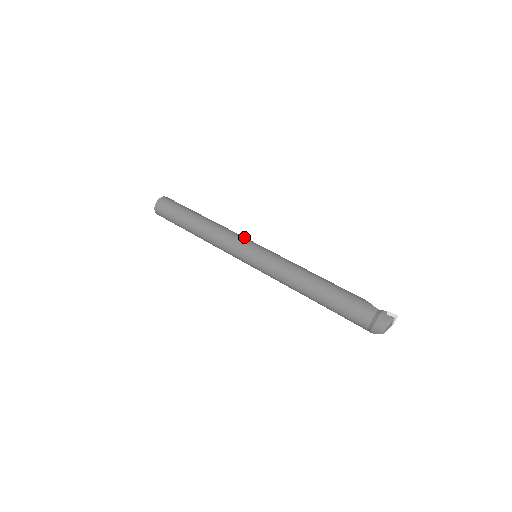
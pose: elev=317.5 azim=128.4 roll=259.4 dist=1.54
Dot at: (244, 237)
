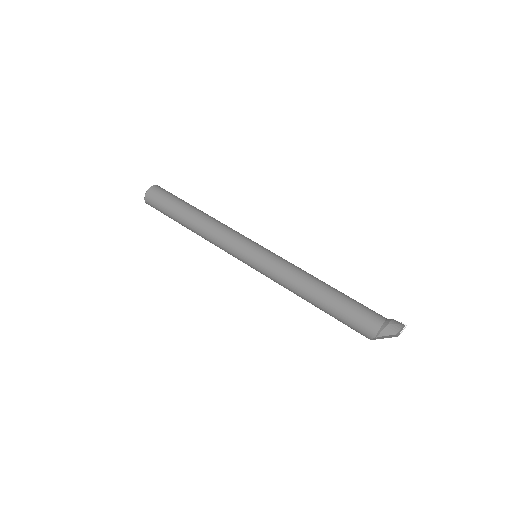
Dot at: occluded
